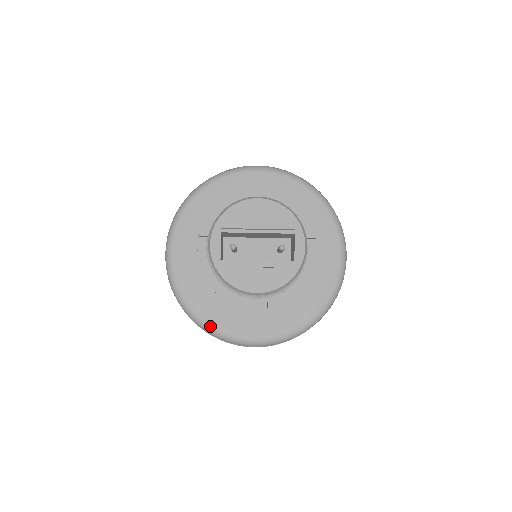
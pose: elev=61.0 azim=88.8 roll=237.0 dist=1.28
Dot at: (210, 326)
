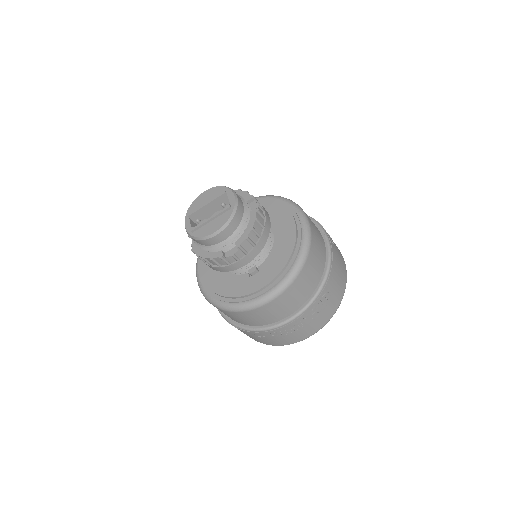
Dot at: (232, 304)
